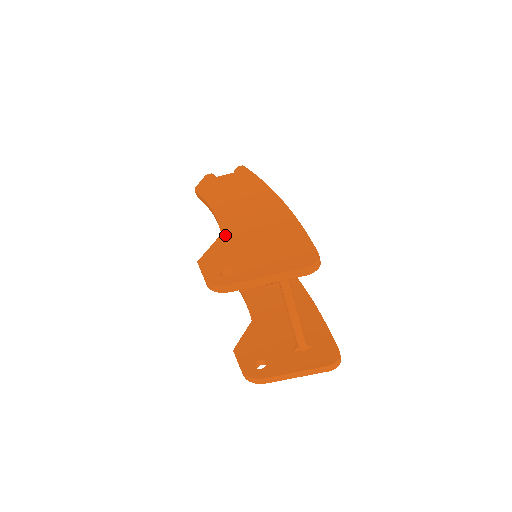
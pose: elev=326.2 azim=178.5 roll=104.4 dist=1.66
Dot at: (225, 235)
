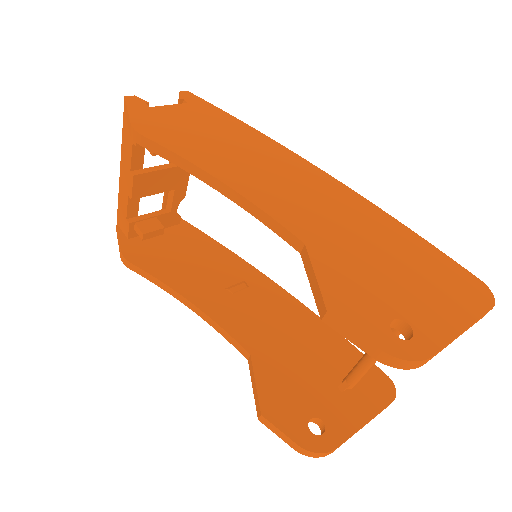
Dot at: (316, 247)
